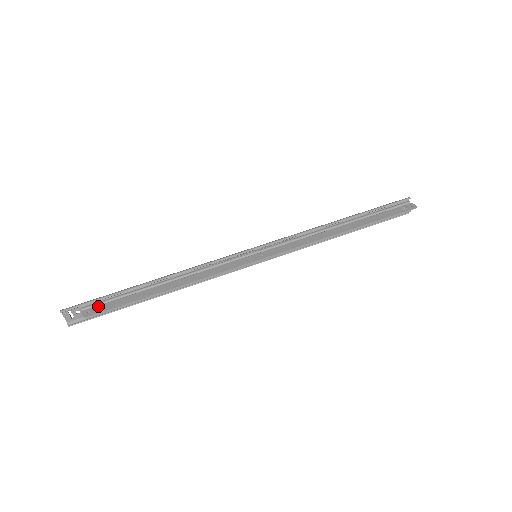
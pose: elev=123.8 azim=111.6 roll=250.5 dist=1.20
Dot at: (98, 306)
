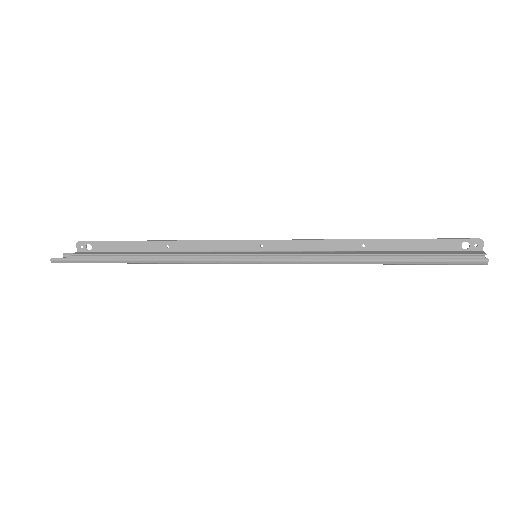
Dot at: (92, 251)
